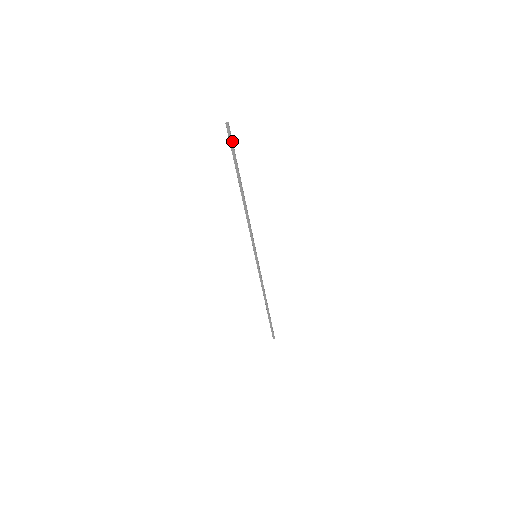
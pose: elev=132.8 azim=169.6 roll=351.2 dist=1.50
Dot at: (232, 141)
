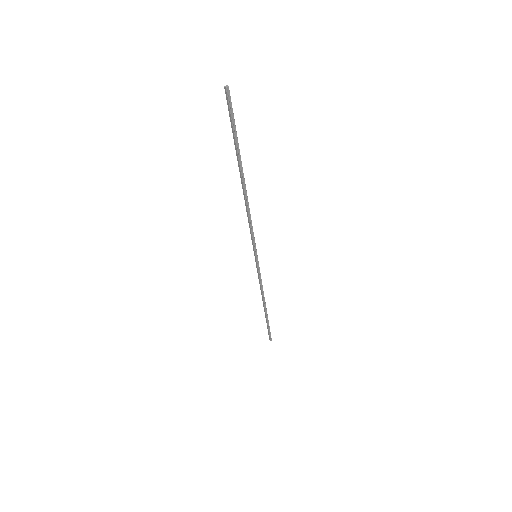
Dot at: (233, 114)
